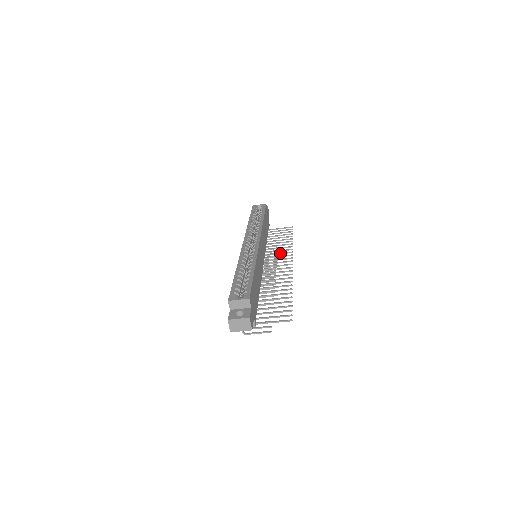
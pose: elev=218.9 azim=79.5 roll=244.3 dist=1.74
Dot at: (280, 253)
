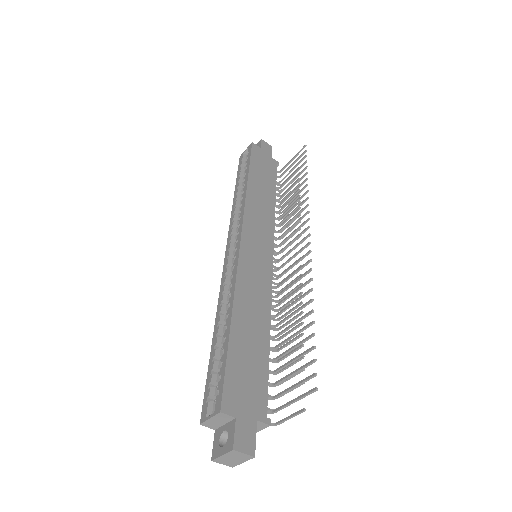
Dot at: (294, 217)
